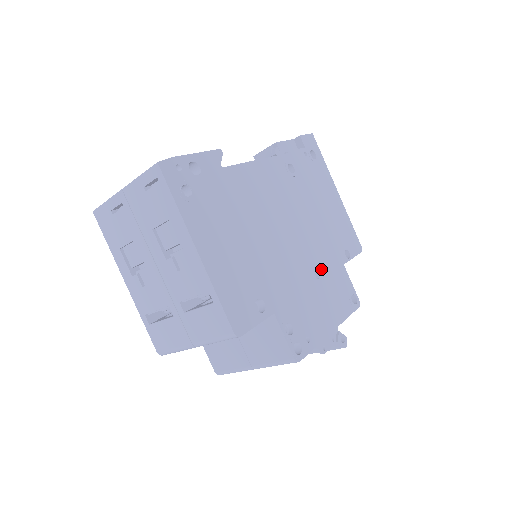
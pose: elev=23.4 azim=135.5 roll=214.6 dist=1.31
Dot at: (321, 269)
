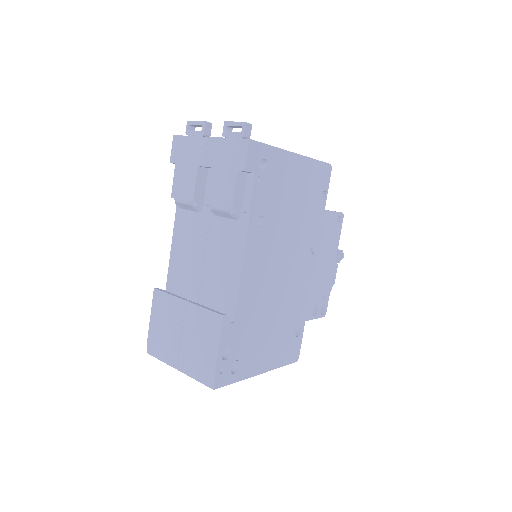
Dot at: (314, 246)
